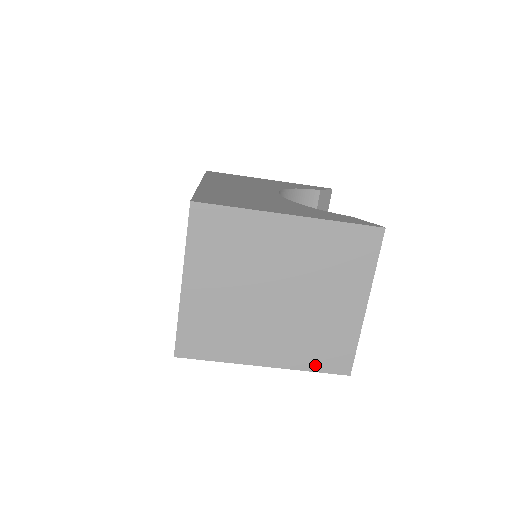
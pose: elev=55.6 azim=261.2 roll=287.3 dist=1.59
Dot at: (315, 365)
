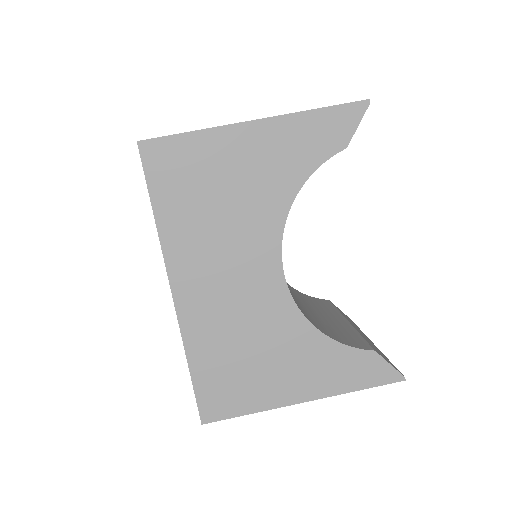
Dot at: occluded
